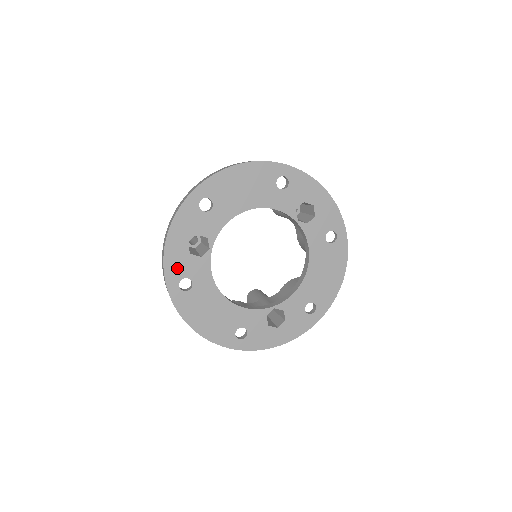
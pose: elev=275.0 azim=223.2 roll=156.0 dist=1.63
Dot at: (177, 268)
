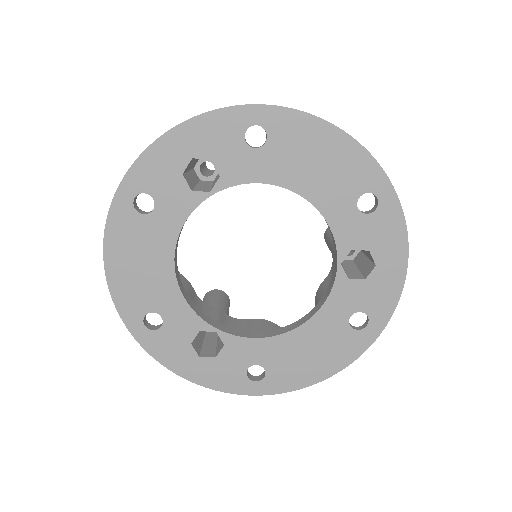
Dot at: (152, 175)
